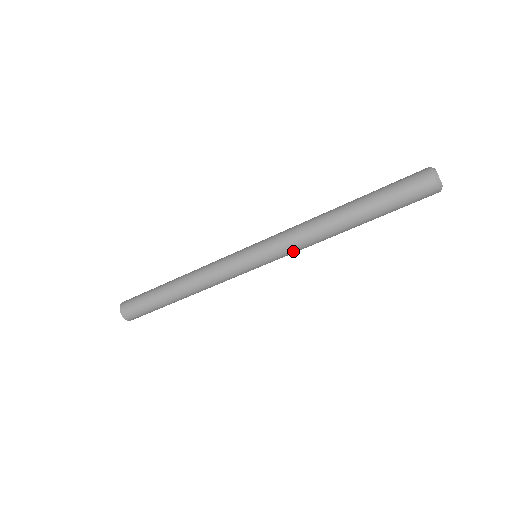
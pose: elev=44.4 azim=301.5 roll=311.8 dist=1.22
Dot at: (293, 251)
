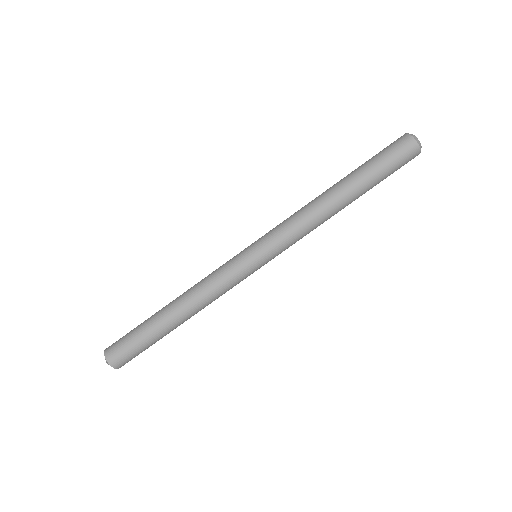
Dot at: (295, 238)
